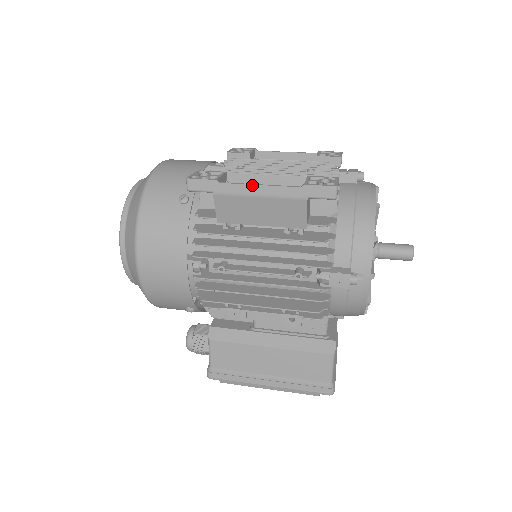
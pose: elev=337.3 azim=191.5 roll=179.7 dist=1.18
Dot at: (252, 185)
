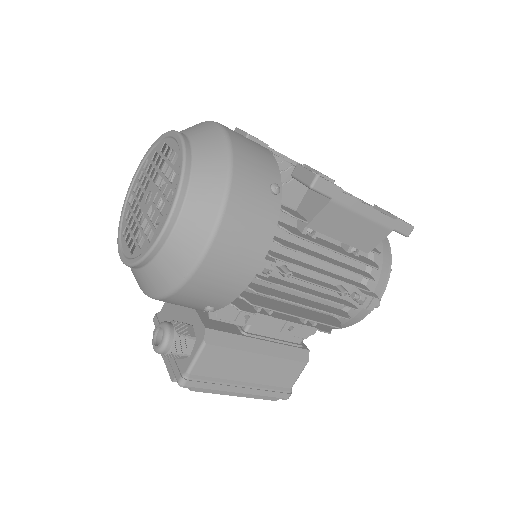
Dot at: (365, 204)
